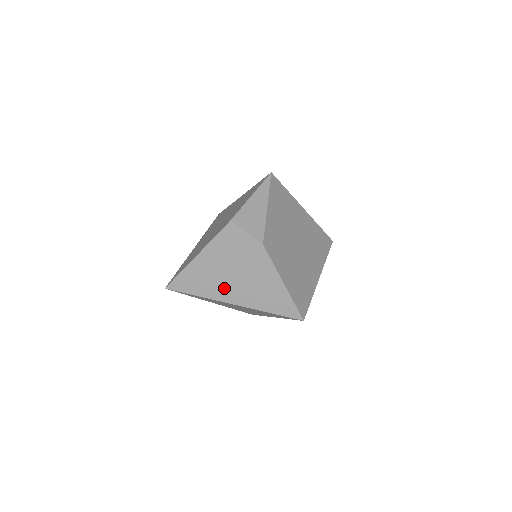
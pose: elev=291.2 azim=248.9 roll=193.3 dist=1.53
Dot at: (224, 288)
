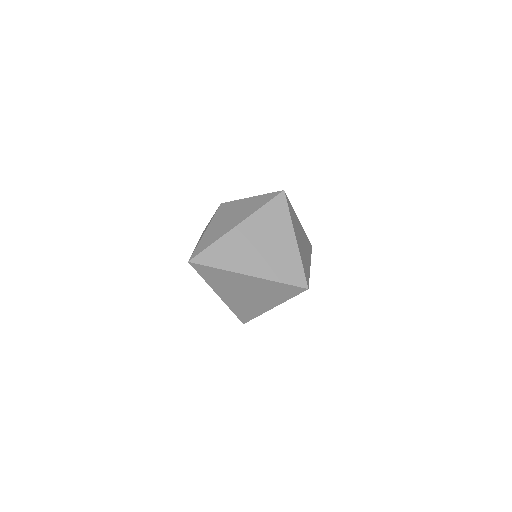
Dot at: (223, 228)
